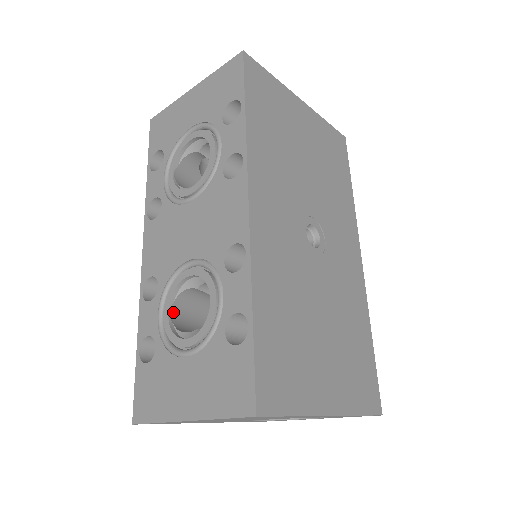
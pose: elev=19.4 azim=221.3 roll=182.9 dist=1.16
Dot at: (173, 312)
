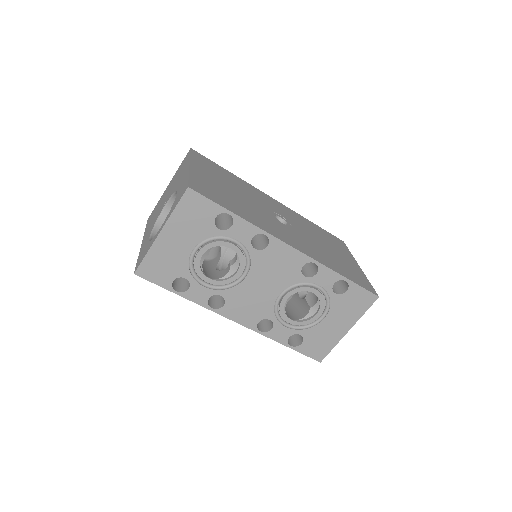
Dot at: (289, 317)
